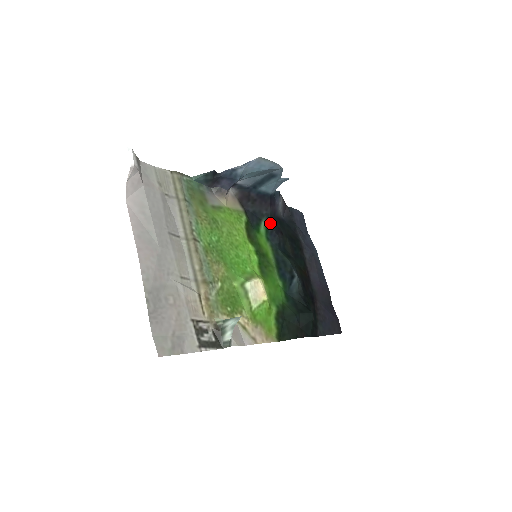
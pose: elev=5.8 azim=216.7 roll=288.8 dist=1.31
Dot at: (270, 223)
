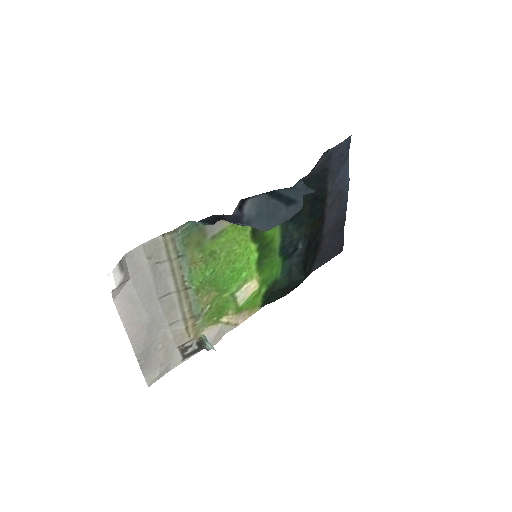
Dot at: occluded
